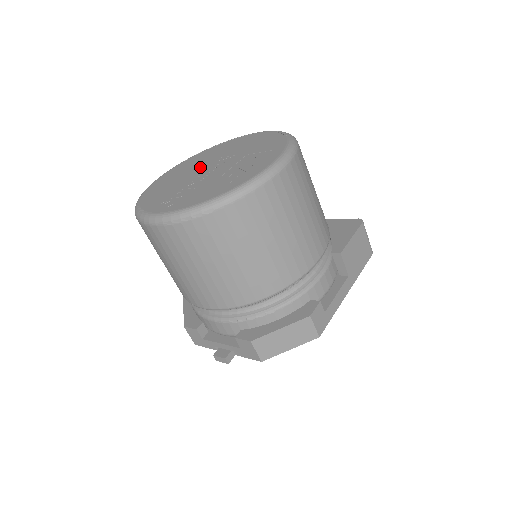
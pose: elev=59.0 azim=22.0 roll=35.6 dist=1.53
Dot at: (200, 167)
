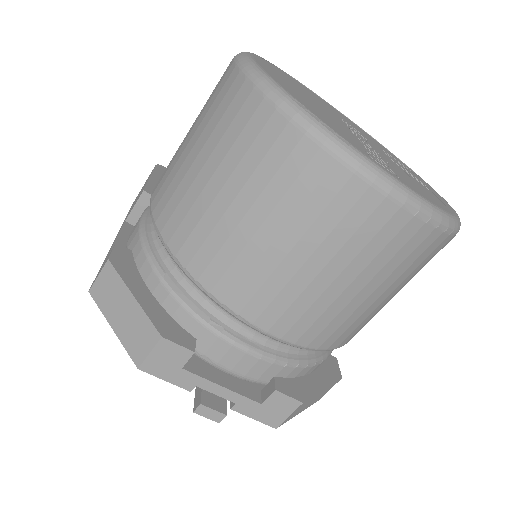
Dot at: occluded
